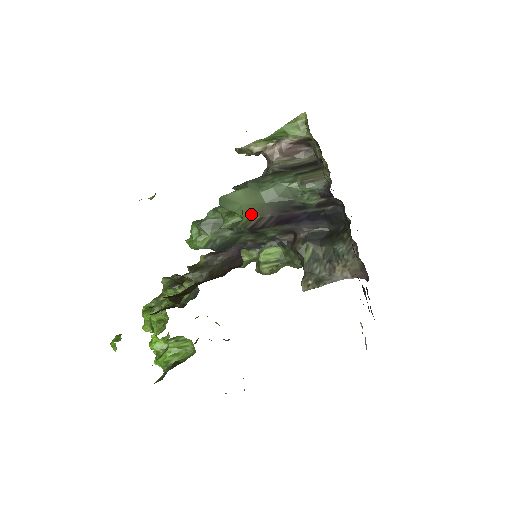
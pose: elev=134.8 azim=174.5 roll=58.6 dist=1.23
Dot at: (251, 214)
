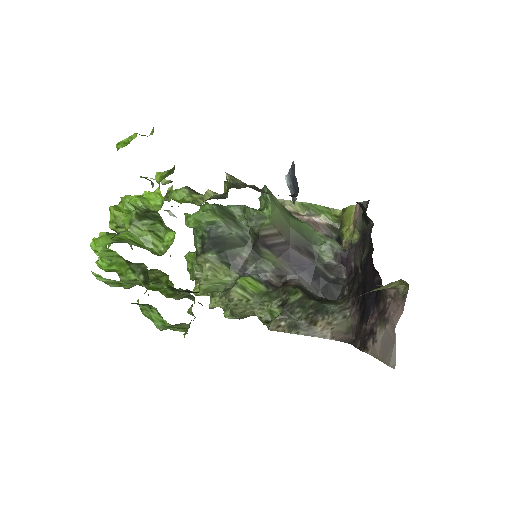
Dot at: (275, 222)
